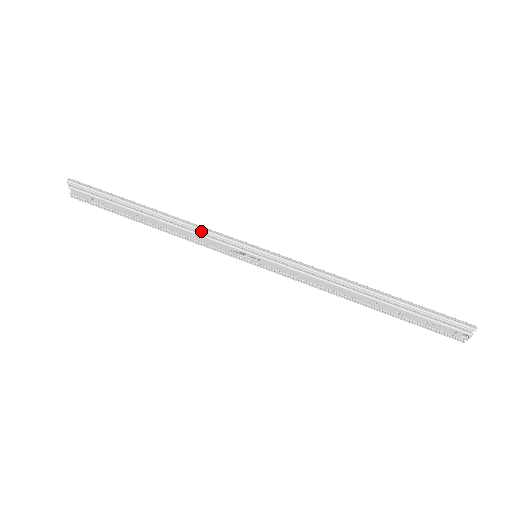
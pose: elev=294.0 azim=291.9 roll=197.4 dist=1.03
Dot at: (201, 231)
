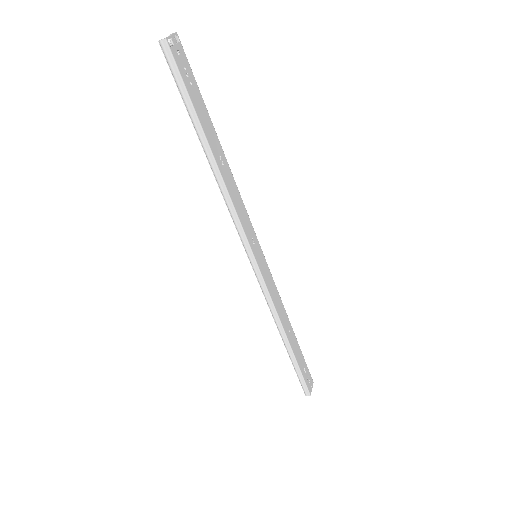
Dot at: (230, 213)
